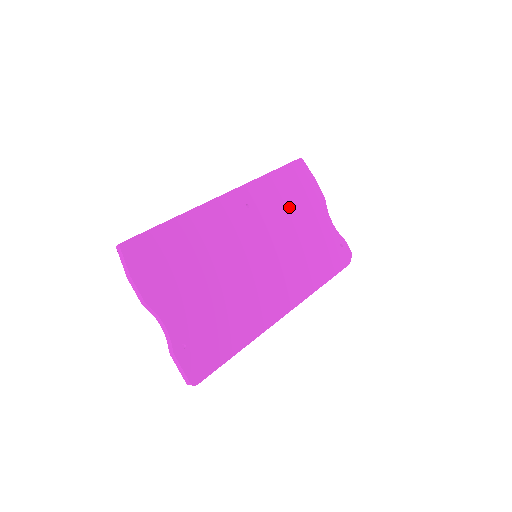
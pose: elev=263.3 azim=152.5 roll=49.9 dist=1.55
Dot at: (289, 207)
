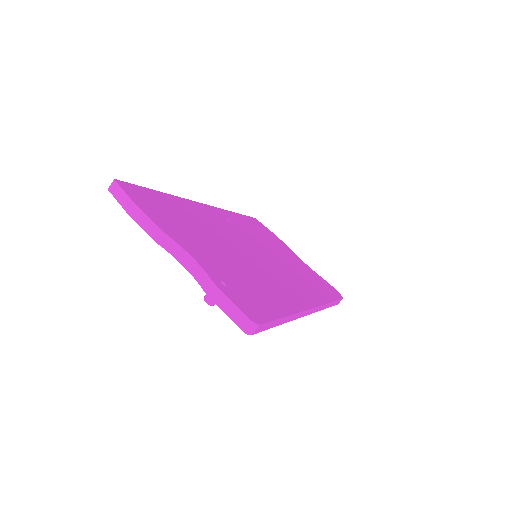
Dot at: (265, 239)
